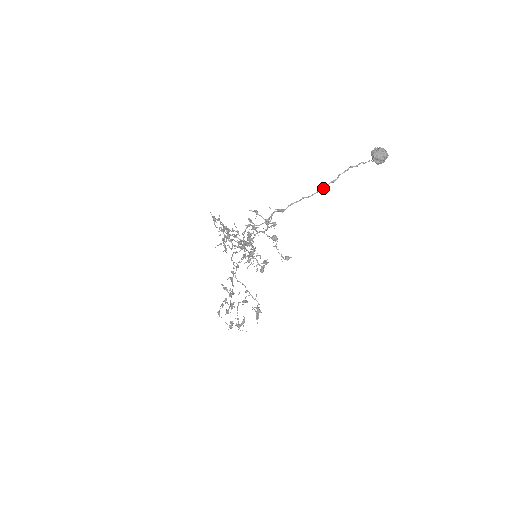
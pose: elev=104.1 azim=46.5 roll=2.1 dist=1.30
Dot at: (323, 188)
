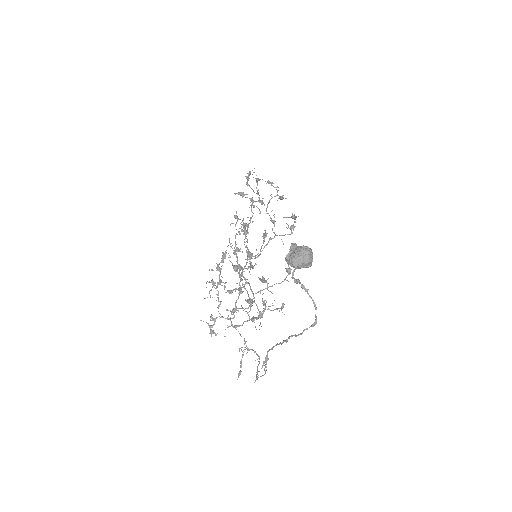
Dot at: occluded
